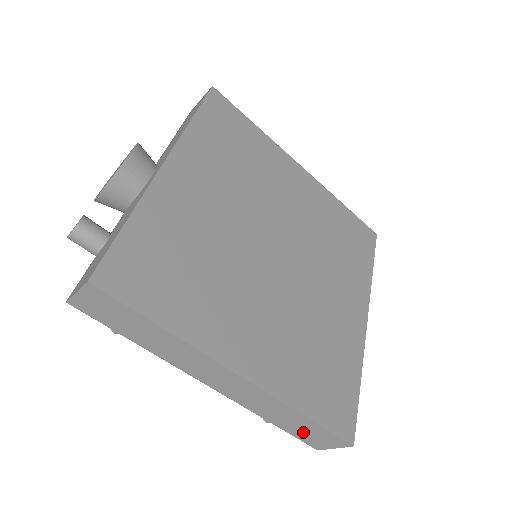
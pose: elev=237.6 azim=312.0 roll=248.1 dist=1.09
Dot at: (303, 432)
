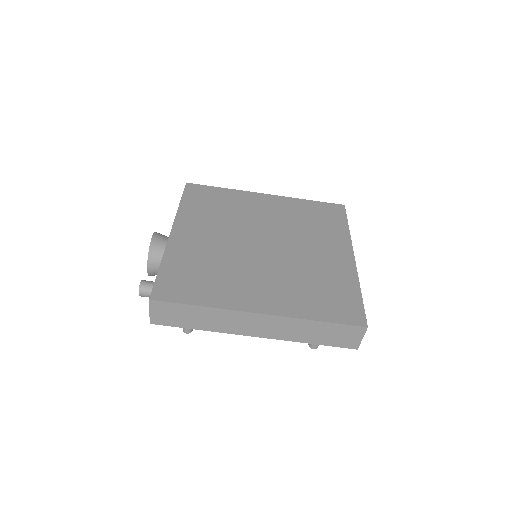
Dot at: (333, 338)
